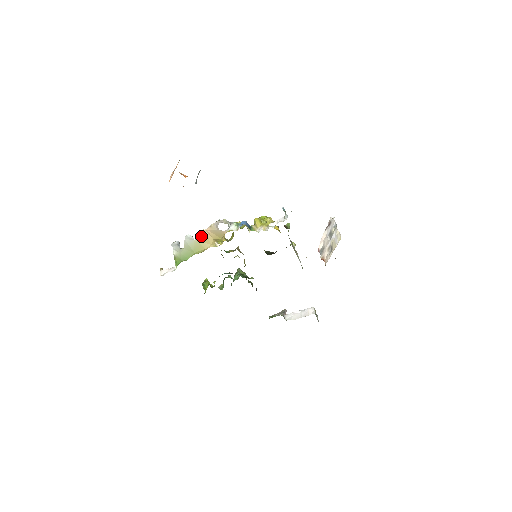
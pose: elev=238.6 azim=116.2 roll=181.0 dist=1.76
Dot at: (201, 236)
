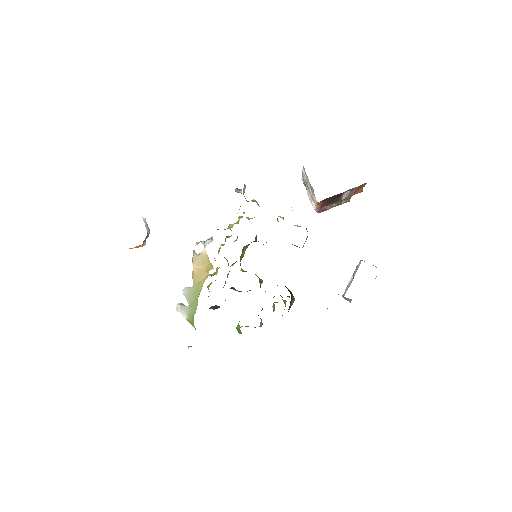
Dot at: (193, 278)
